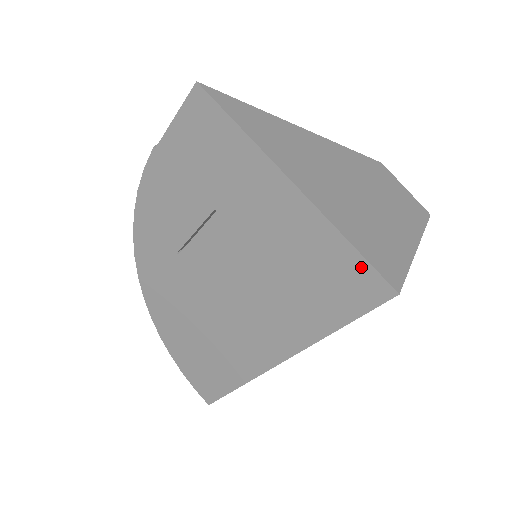
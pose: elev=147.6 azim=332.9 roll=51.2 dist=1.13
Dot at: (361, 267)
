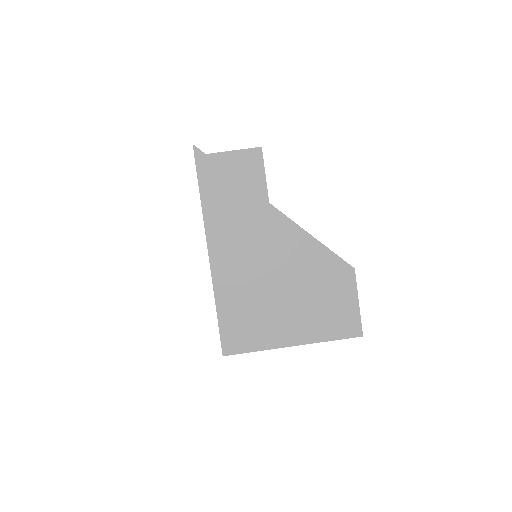
Dot at: (219, 322)
